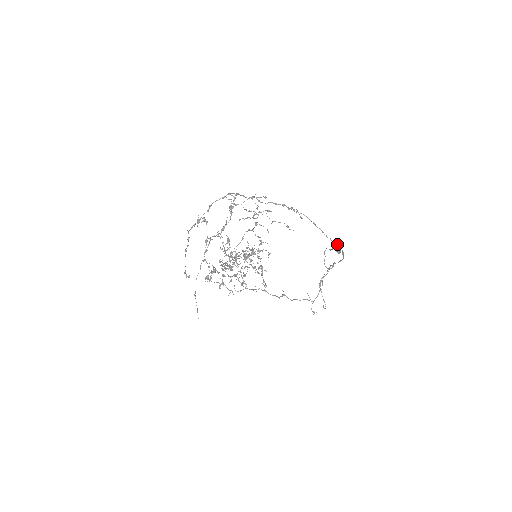
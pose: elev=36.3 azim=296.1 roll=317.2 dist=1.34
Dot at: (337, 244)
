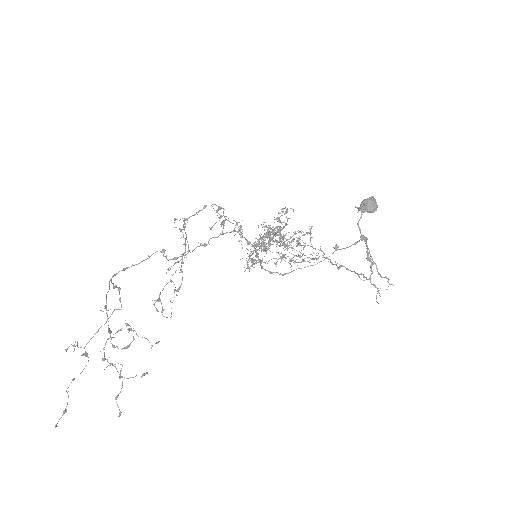
Dot at: (363, 201)
